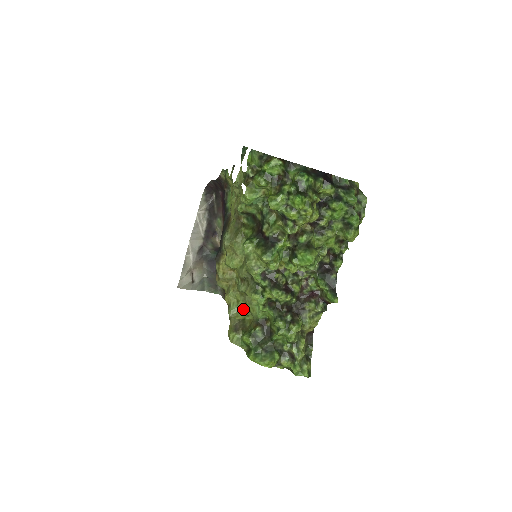
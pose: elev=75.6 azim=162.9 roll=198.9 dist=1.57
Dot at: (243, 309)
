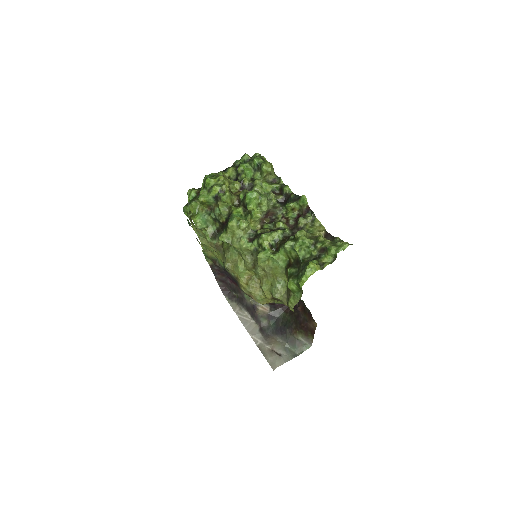
Dot at: (276, 281)
